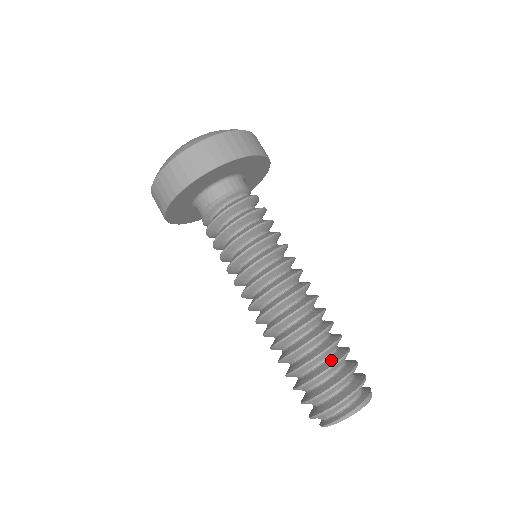
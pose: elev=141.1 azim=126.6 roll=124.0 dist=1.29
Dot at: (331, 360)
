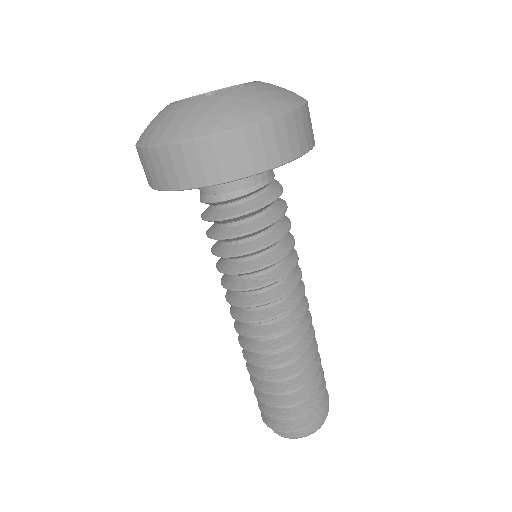
Dot at: (309, 387)
